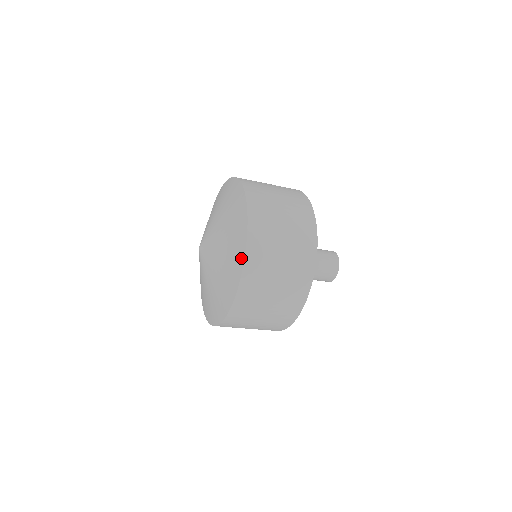
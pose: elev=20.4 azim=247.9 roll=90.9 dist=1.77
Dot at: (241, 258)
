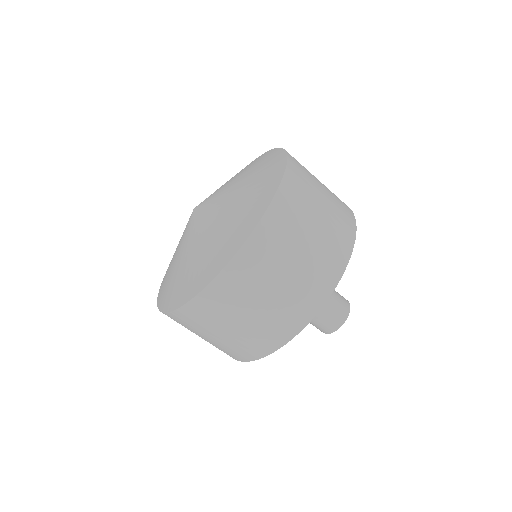
Dot at: (269, 195)
